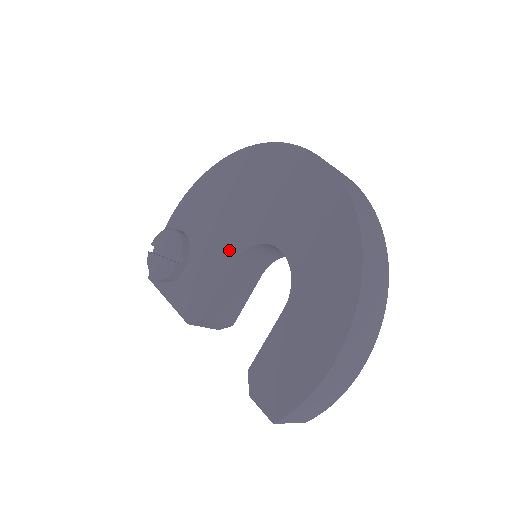
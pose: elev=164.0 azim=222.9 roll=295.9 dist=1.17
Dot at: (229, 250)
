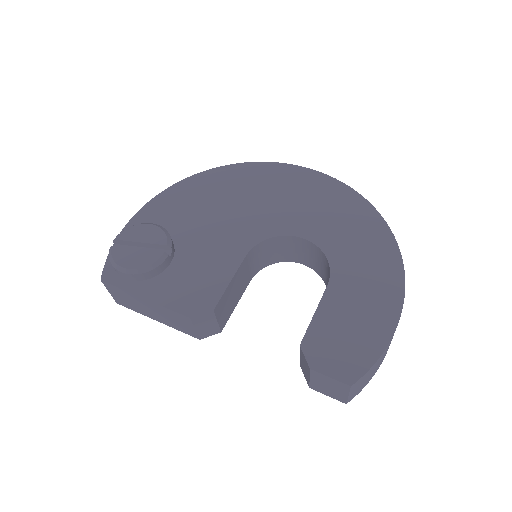
Dot at: (238, 243)
